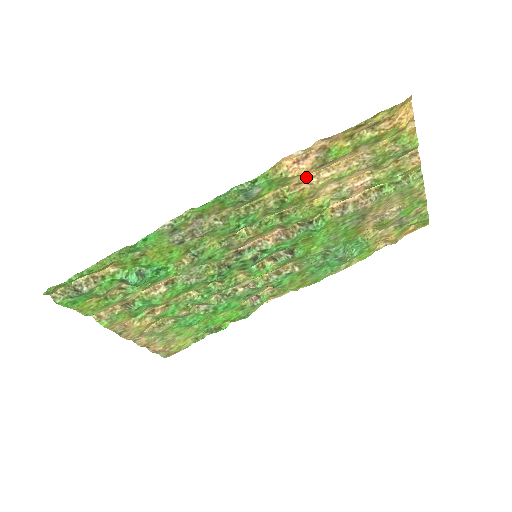
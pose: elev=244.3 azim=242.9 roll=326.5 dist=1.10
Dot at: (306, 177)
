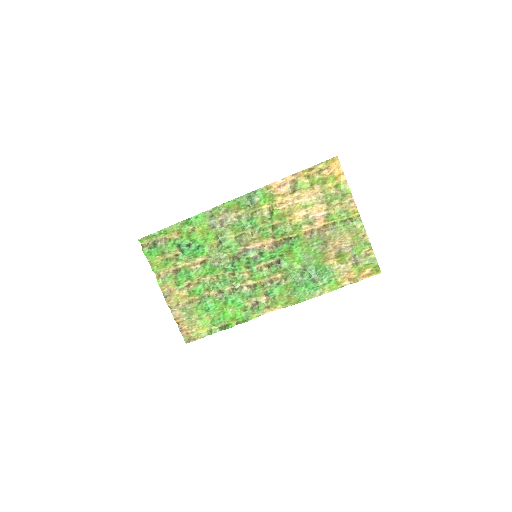
Dot at: (286, 200)
